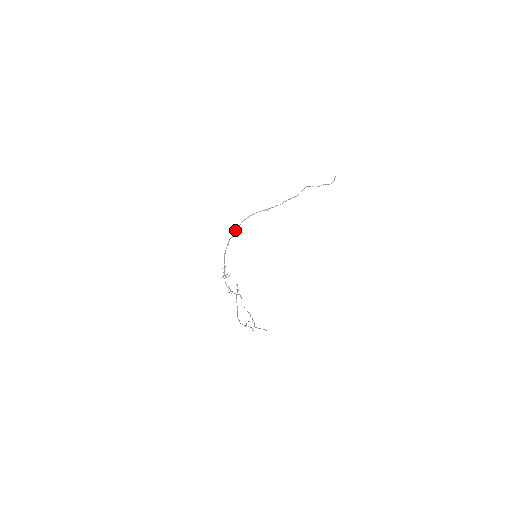
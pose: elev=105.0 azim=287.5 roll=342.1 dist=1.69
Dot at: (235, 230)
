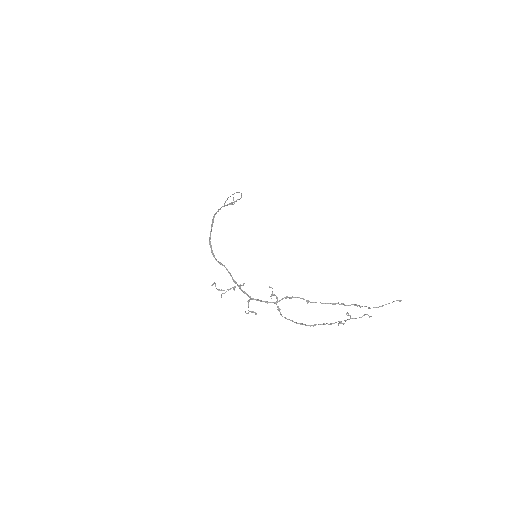
Dot at: (211, 228)
